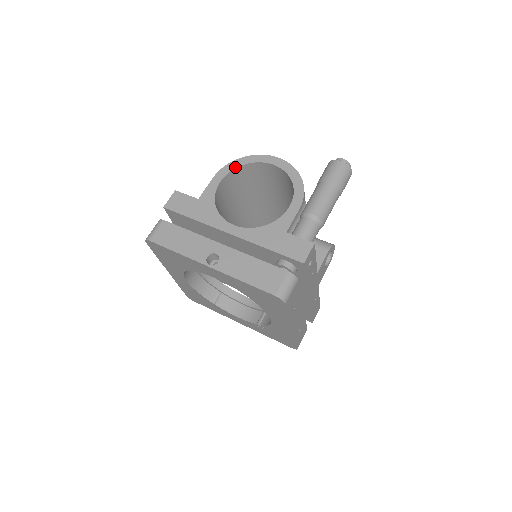
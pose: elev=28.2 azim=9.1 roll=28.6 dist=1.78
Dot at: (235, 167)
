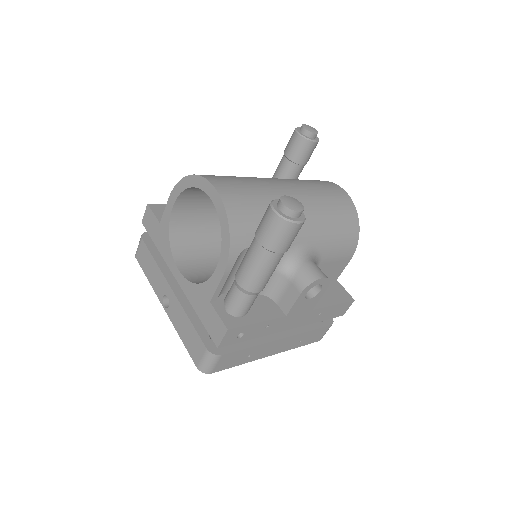
Dot at: (183, 189)
